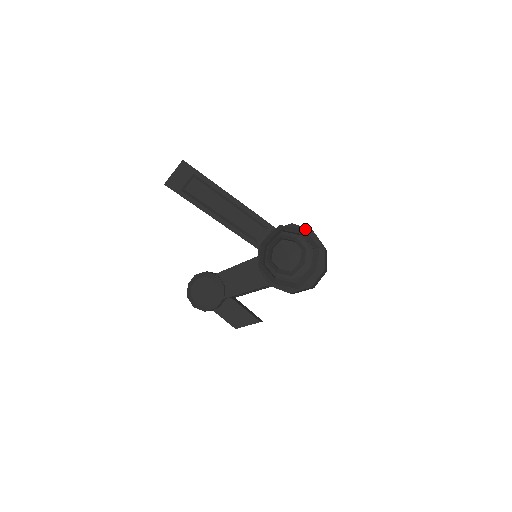
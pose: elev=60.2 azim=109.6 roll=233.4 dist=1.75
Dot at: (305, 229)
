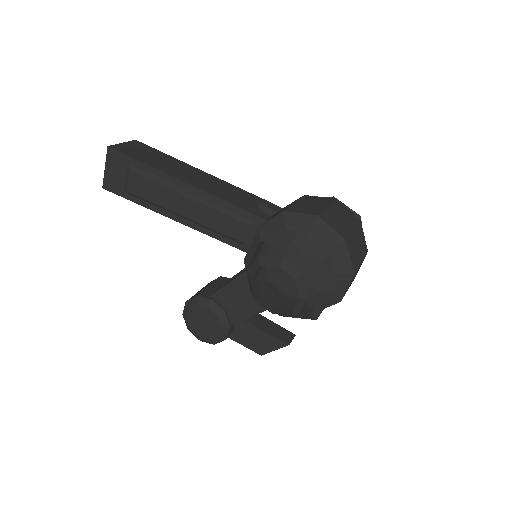
Dot at: (305, 217)
